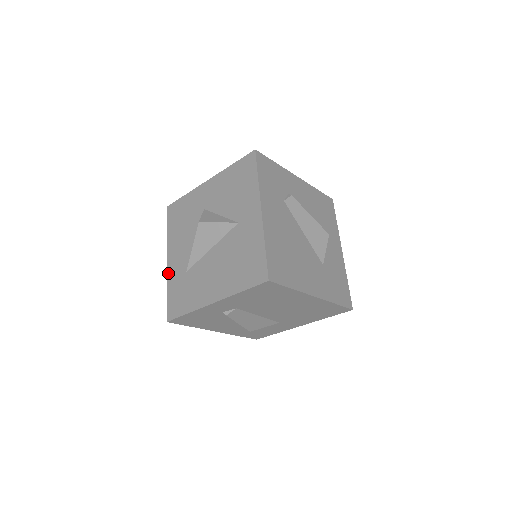
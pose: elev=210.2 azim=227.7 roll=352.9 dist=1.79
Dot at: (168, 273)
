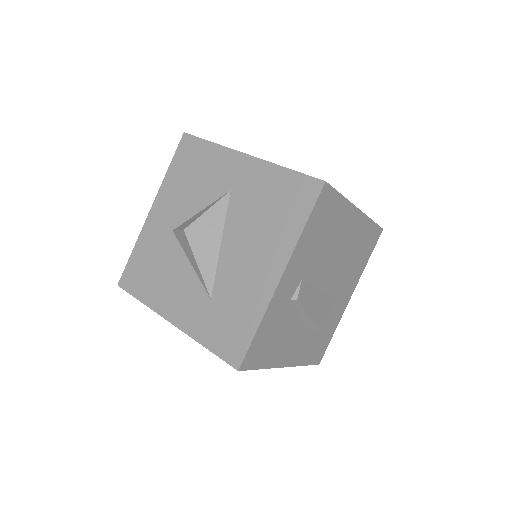
Dot at: (186, 330)
